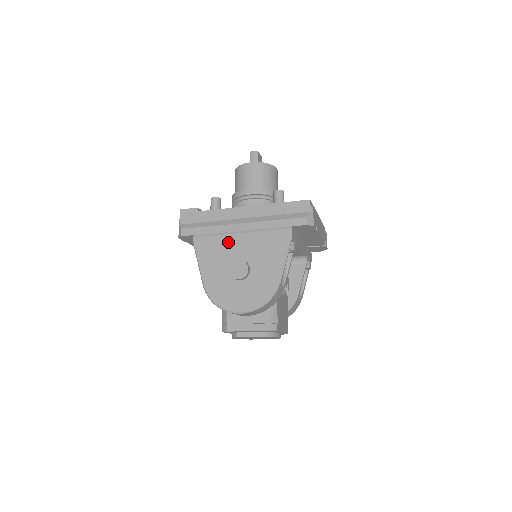
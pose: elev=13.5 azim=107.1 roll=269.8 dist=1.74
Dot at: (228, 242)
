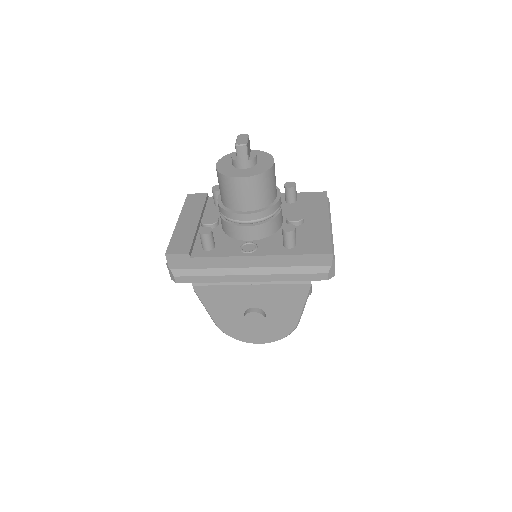
Dot at: (236, 292)
